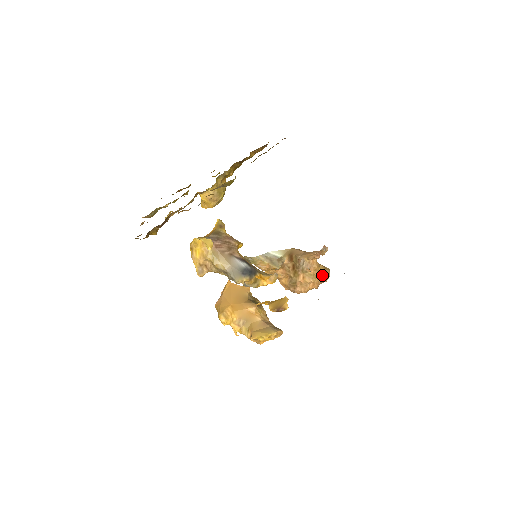
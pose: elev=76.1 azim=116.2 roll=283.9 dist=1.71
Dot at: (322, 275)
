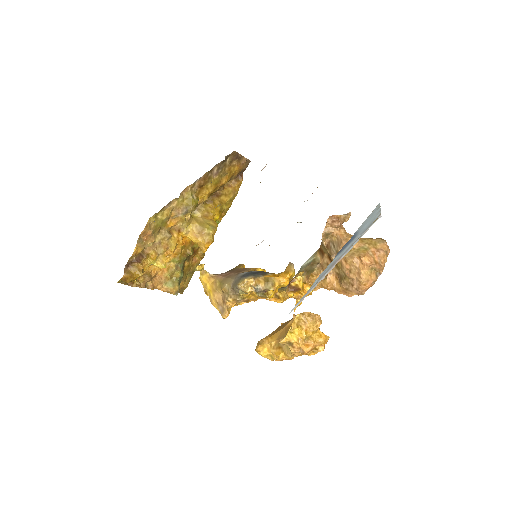
Dot at: (369, 246)
